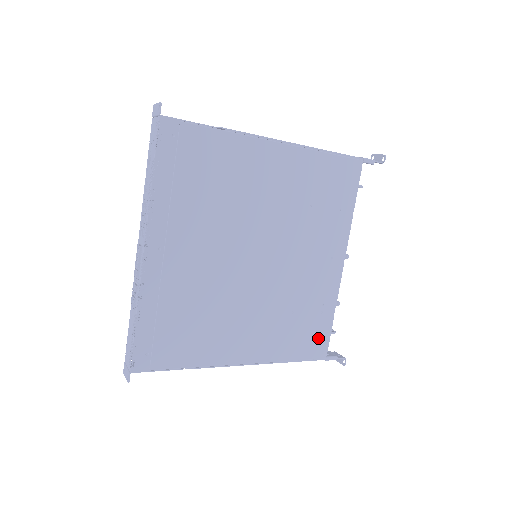
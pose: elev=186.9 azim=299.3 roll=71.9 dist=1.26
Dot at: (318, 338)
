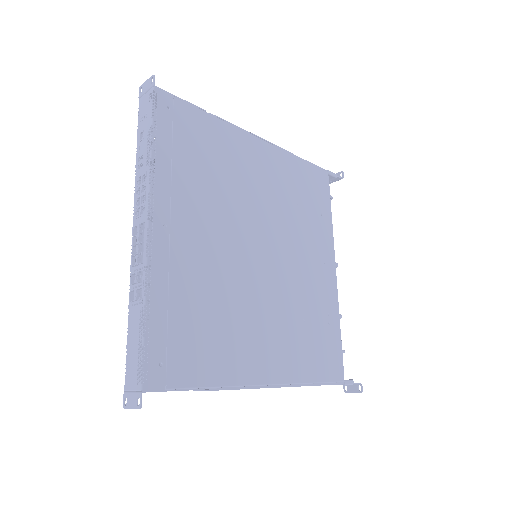
Dot at: (332, 355)
